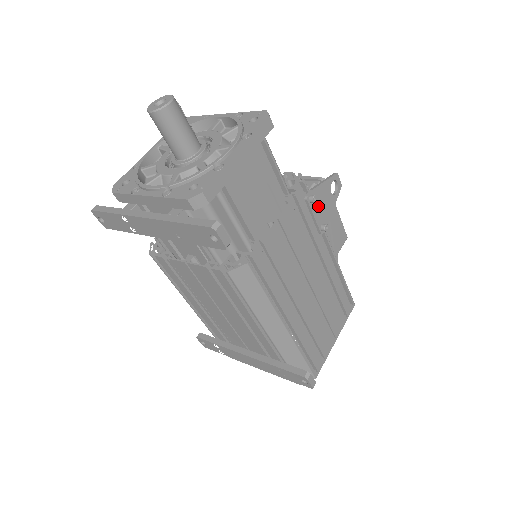
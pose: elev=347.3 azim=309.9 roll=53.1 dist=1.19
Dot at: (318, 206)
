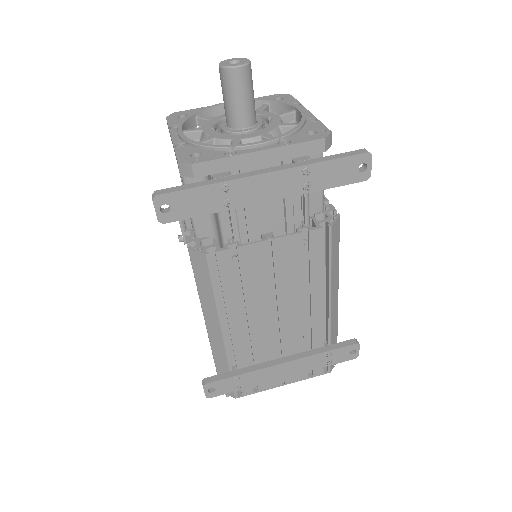
Dot at: occluded
